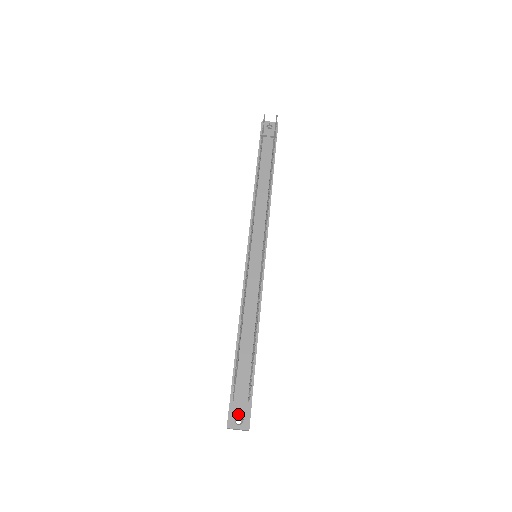
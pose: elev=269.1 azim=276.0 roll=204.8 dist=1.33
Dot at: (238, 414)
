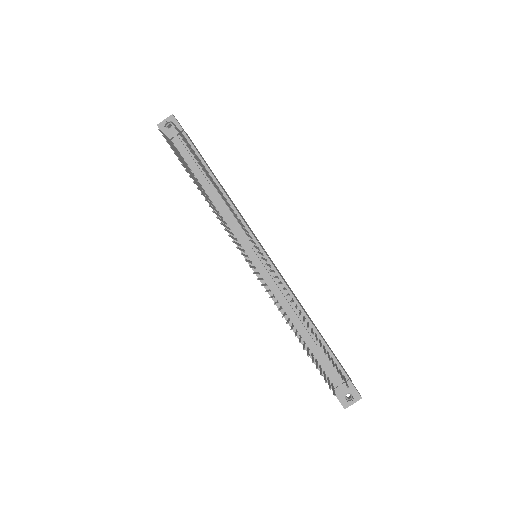
Dot at: (345, 393)
